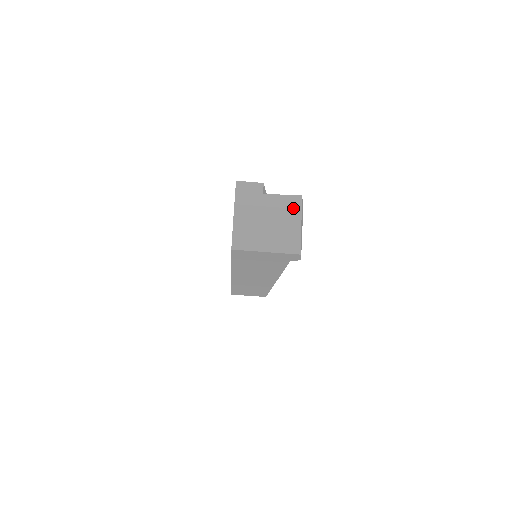
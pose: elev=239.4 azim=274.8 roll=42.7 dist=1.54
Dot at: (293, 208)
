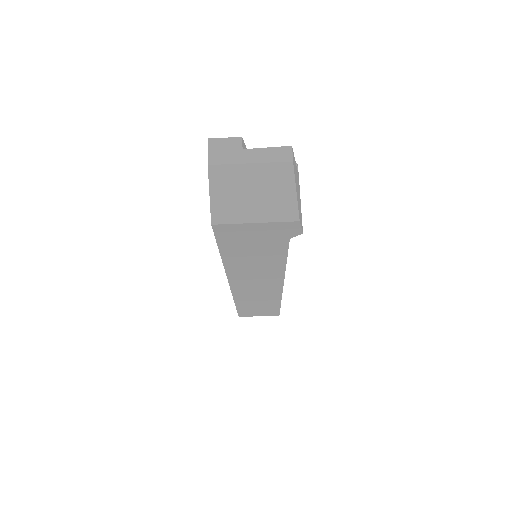
Dot at: (282, 161)
